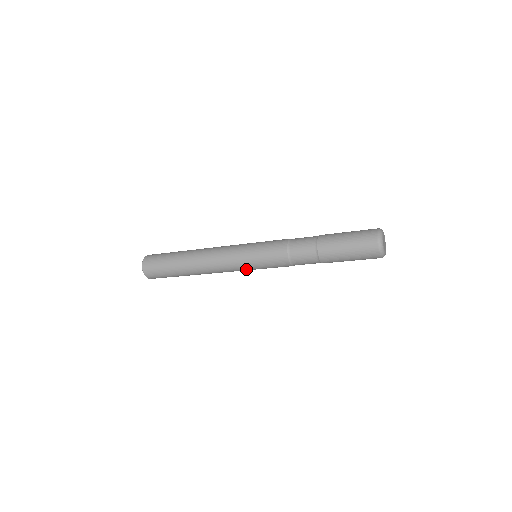
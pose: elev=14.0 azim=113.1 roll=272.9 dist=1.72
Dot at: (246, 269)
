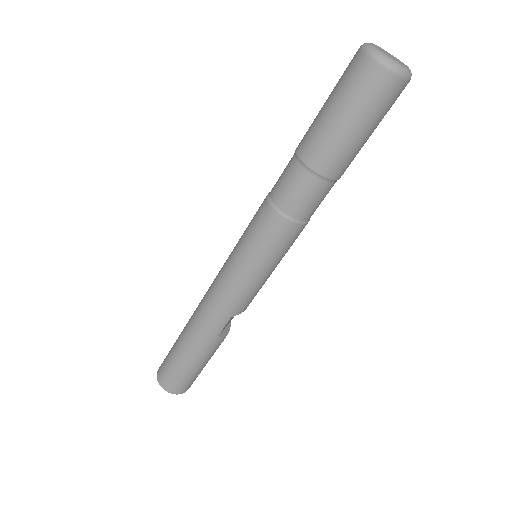
Dot at: (236, 274)
